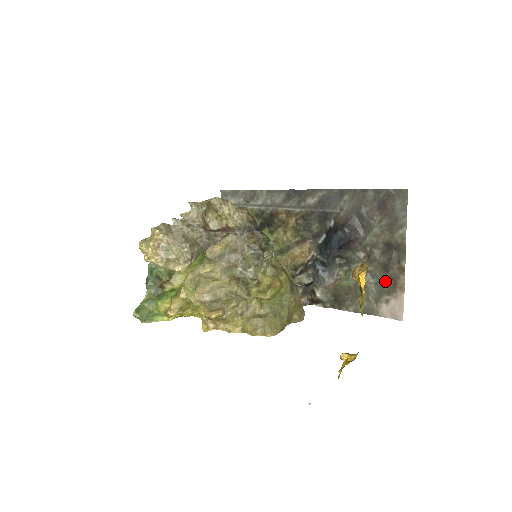
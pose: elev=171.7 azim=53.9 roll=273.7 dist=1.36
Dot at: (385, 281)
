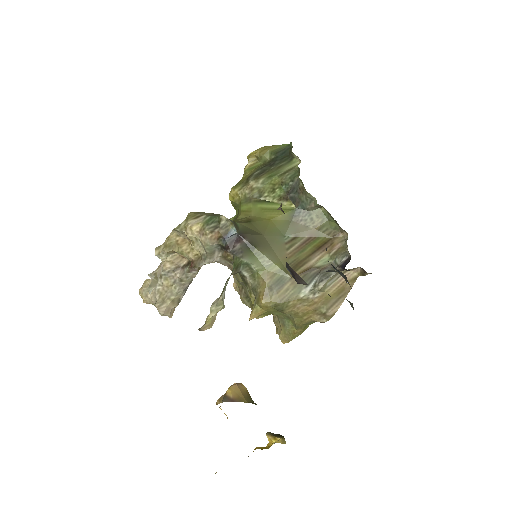
Dot at: occluded
